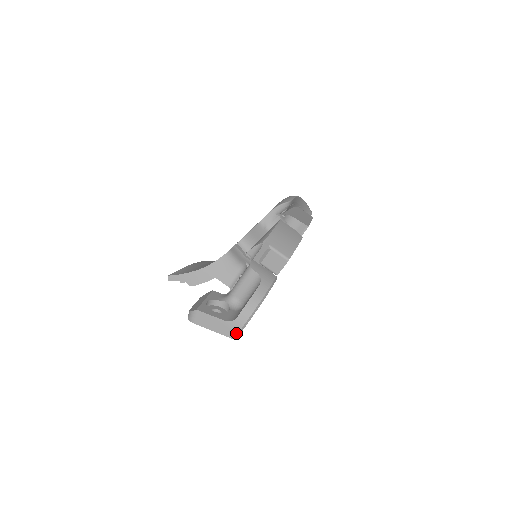
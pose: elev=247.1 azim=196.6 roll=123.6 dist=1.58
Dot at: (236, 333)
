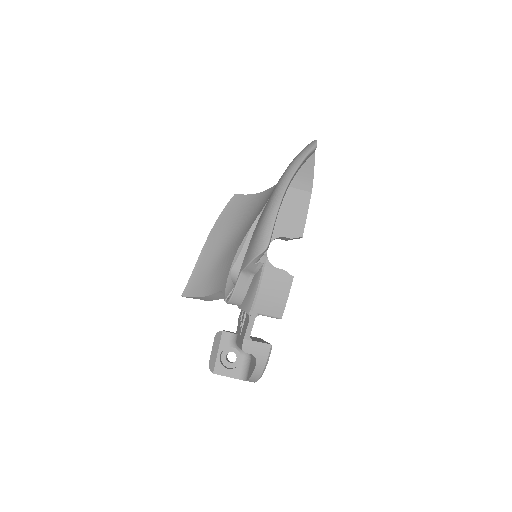
Dot at: occluded
